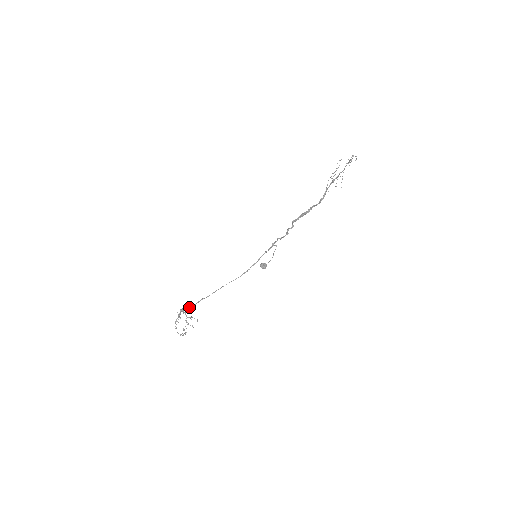
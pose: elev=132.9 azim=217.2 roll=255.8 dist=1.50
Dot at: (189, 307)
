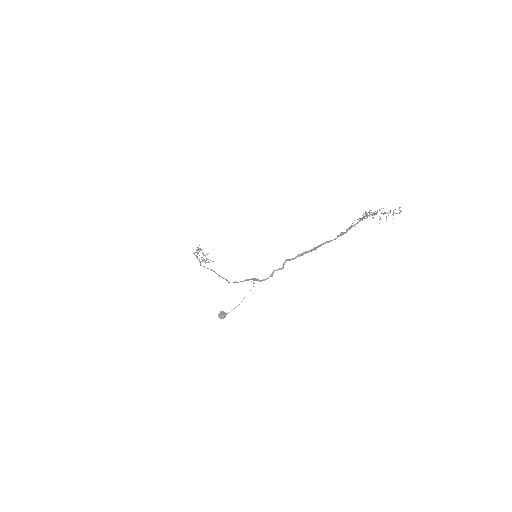
Dot at: occluded
